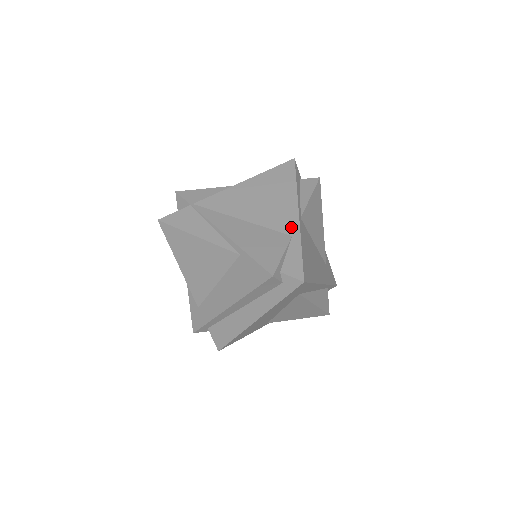
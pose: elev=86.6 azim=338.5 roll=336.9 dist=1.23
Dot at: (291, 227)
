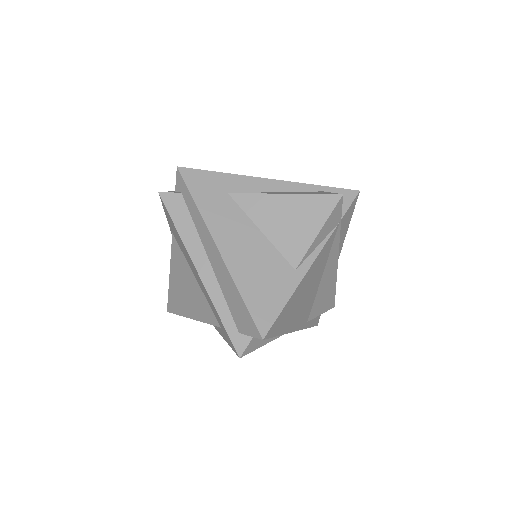
Dot at: occluded
